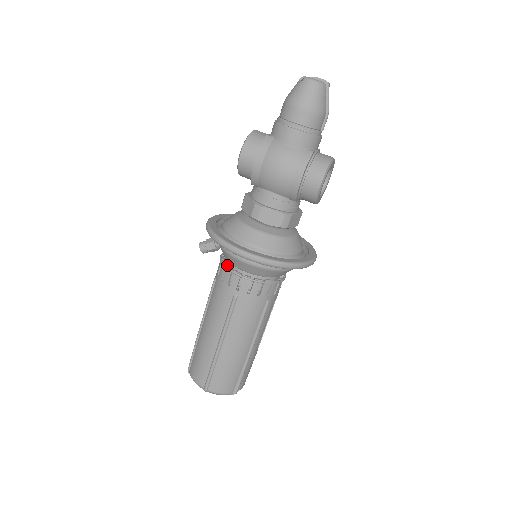
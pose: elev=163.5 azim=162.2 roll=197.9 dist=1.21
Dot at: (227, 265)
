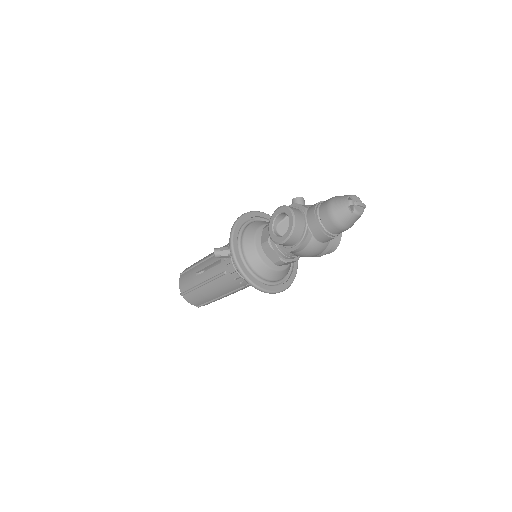
Dot at: occluded
